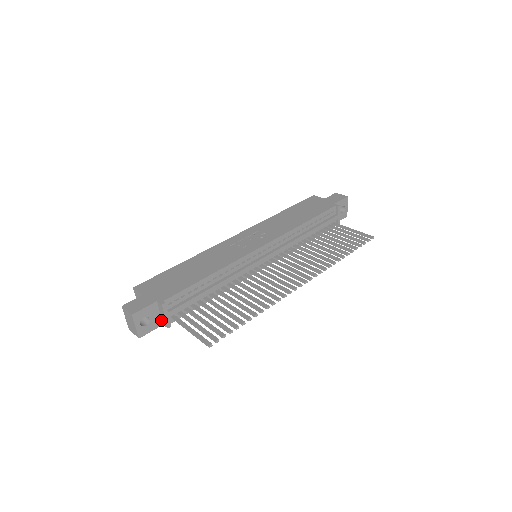
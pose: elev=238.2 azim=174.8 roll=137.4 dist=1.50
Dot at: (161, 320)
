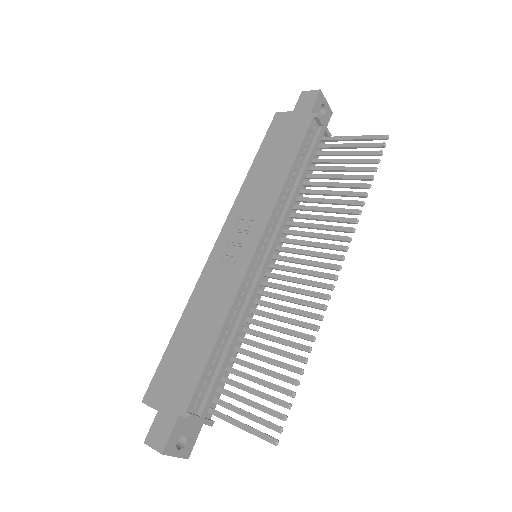
Dot at: occluded
